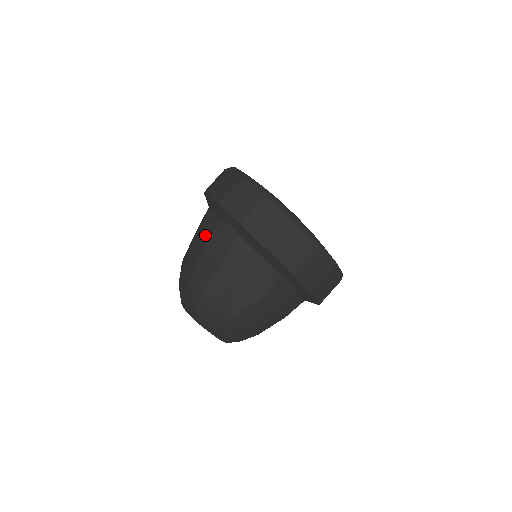
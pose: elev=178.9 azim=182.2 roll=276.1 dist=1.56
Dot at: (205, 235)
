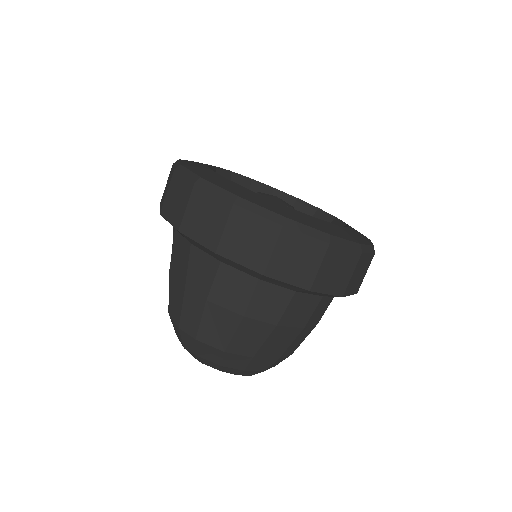
Dot at: occluded
